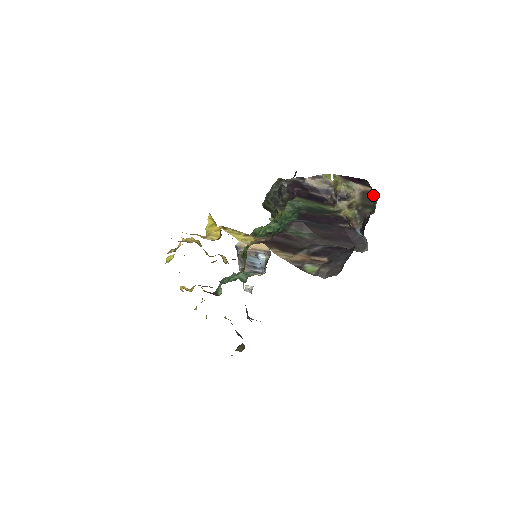
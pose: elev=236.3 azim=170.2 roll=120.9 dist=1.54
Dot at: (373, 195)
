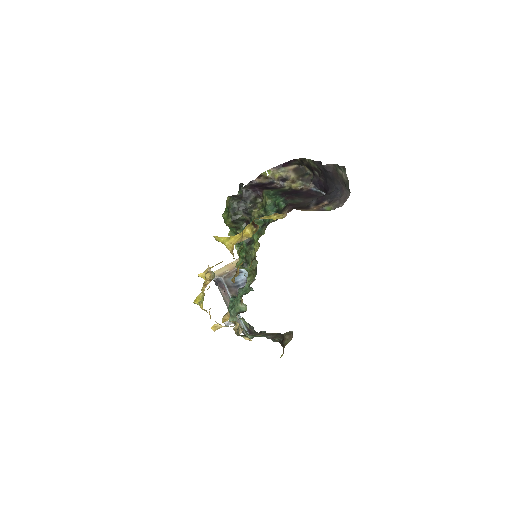
Dot at: (301, 168)
